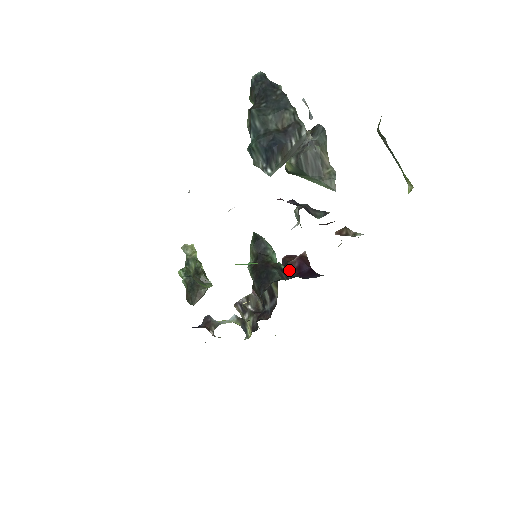
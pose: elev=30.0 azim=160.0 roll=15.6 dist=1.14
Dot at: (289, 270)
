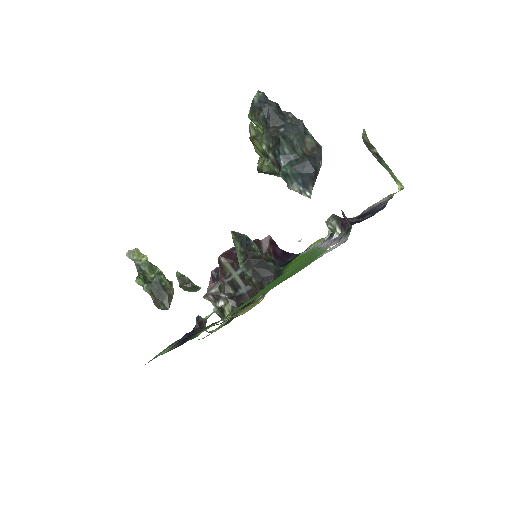
Dot at: occluded
